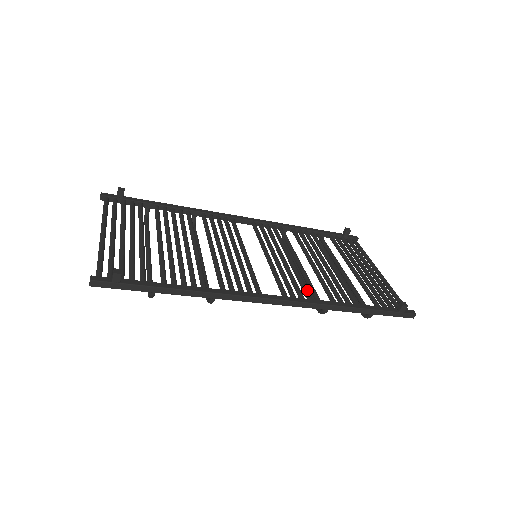
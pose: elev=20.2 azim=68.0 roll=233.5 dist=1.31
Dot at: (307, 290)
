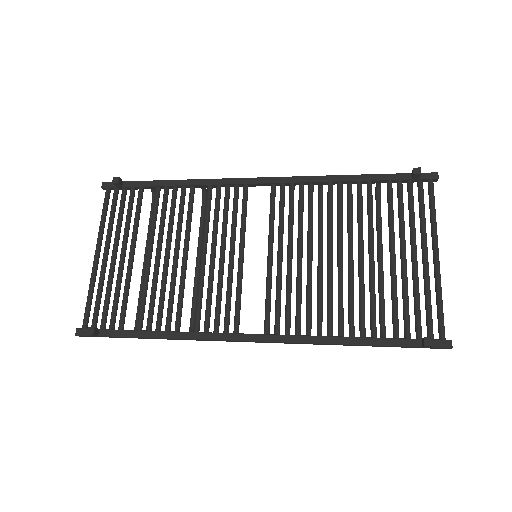
Dot at: (298, 318)
